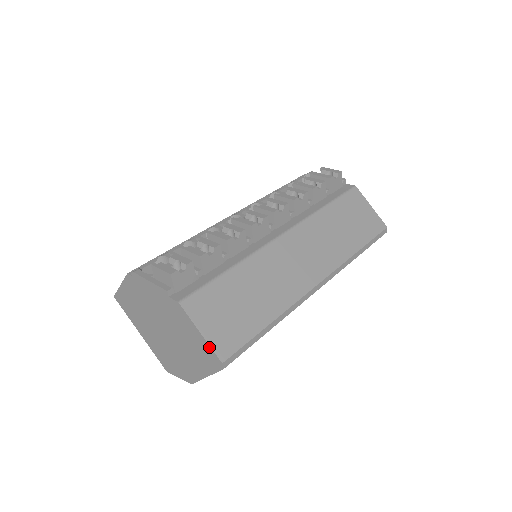
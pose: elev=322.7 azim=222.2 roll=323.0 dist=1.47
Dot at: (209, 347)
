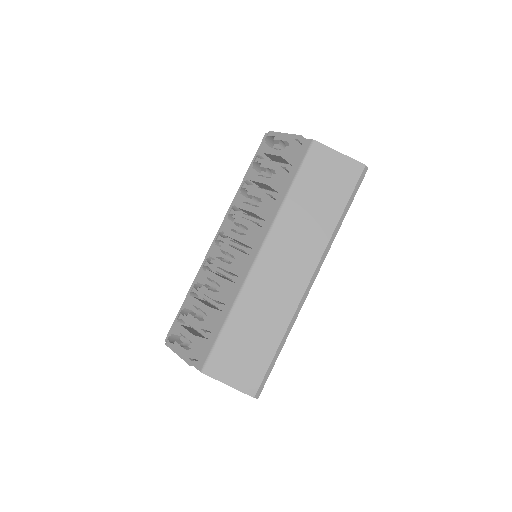
Dot at: occluded
